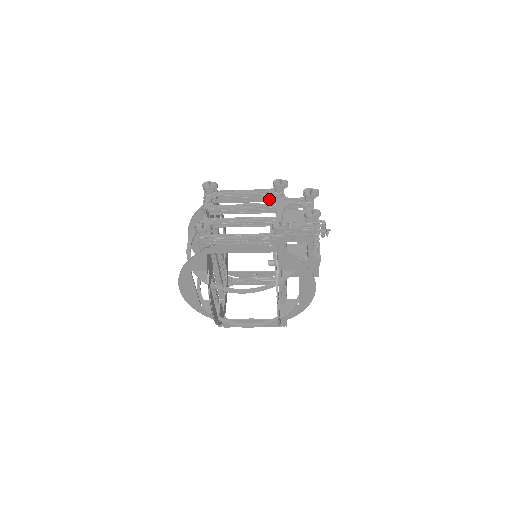
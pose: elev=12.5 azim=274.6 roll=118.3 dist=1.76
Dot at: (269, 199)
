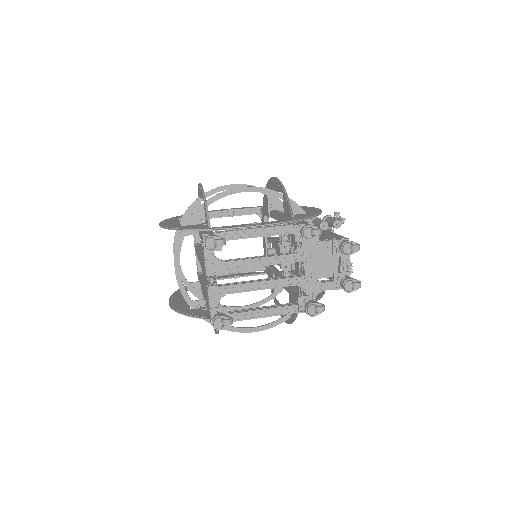
Dot at: (285, 222)
